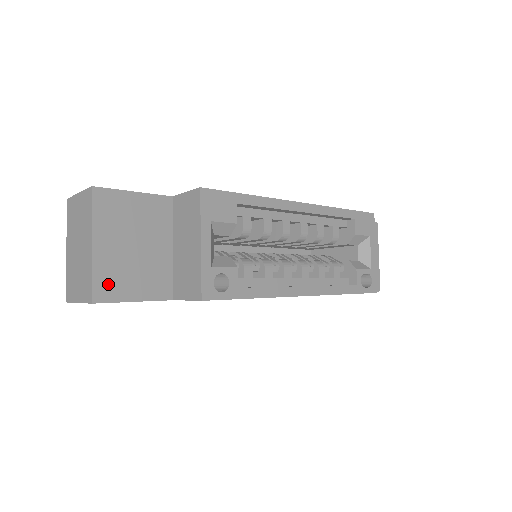
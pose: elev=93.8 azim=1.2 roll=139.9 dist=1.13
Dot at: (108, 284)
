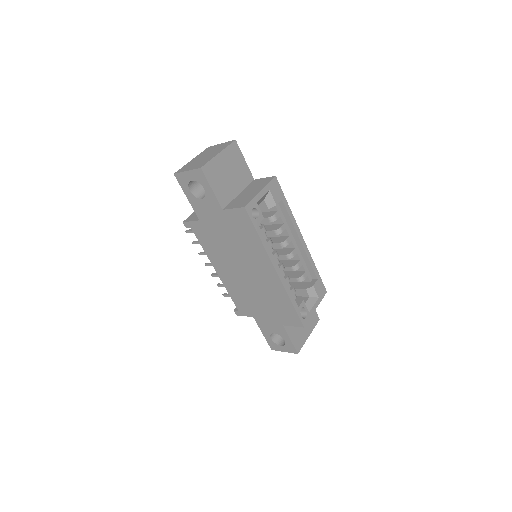
Dot at: (211, 171)
